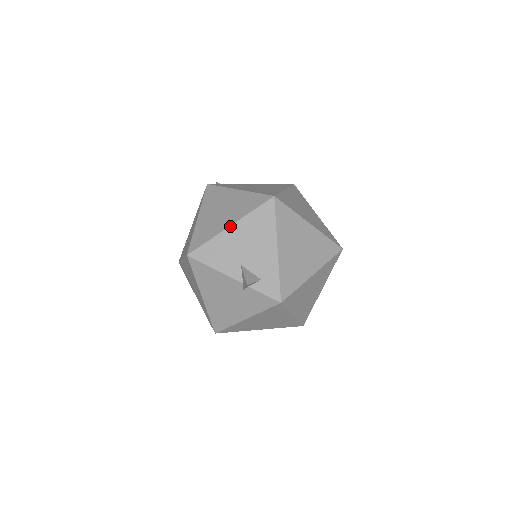
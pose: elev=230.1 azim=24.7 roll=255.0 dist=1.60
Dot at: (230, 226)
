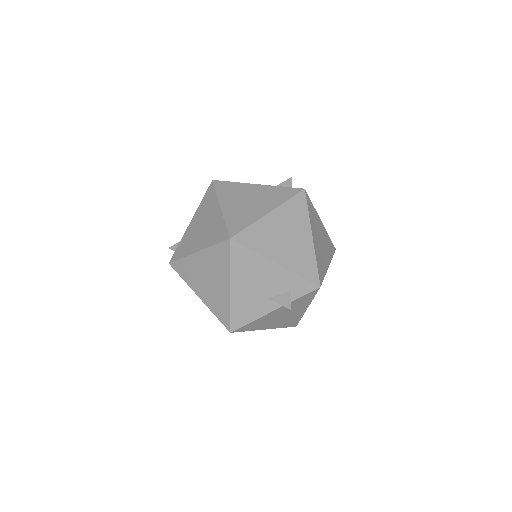
Dot at: (230, 288)
